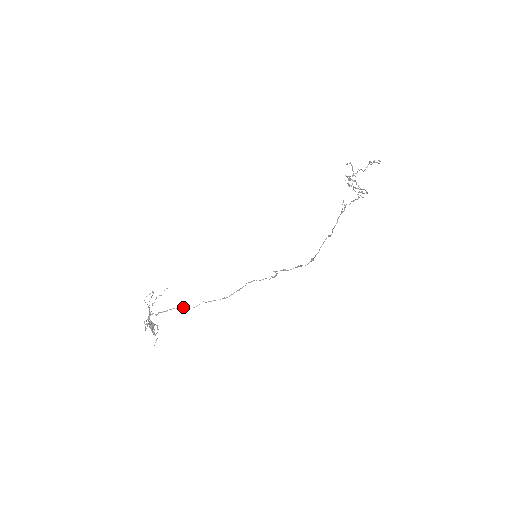
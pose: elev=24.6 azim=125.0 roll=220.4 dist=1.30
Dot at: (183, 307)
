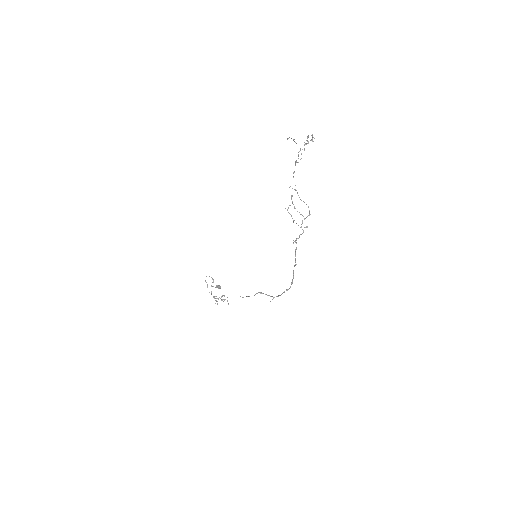
Dot at: occluded
